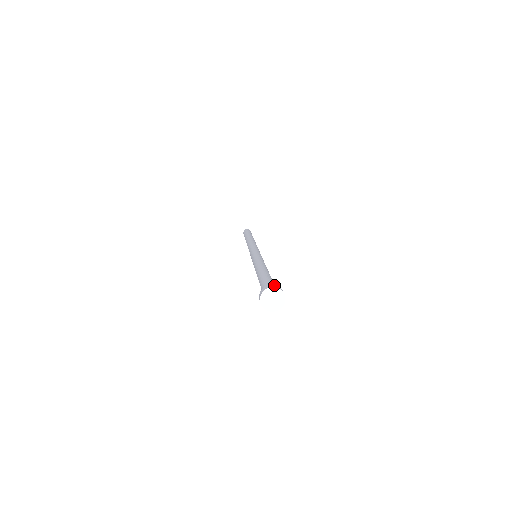
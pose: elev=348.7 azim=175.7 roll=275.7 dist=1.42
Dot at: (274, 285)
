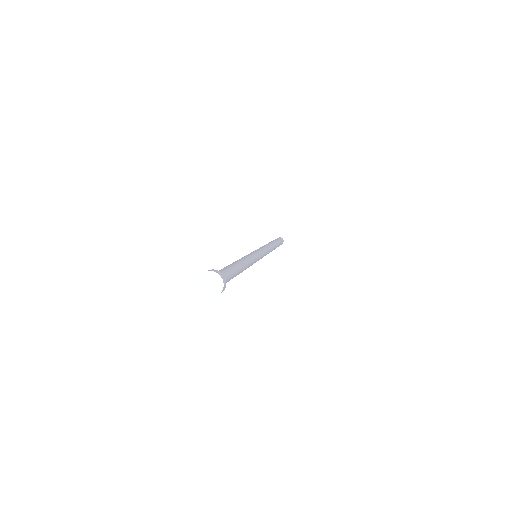
Dot at: (213, 270)
